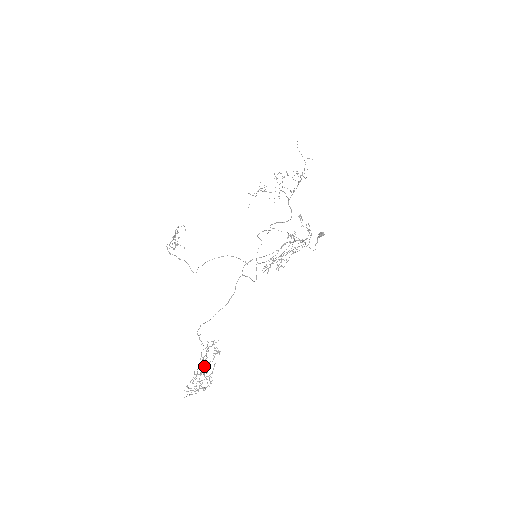
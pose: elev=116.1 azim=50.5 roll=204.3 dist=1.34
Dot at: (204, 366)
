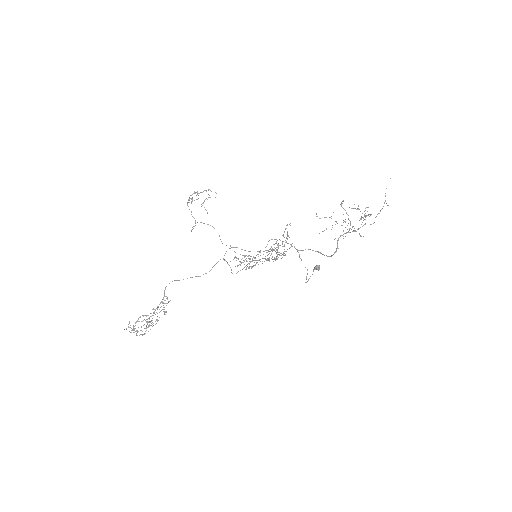
Dot at: (151, 316)
